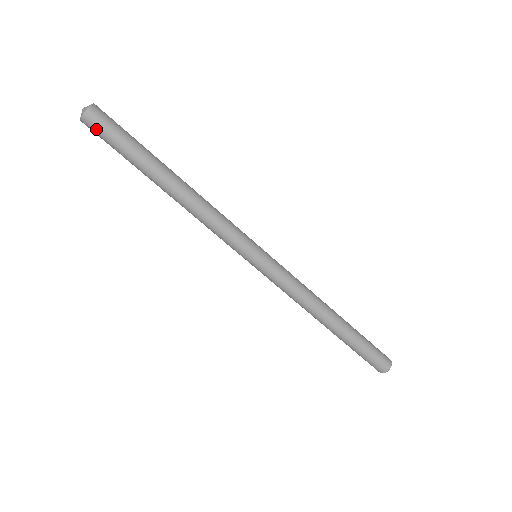
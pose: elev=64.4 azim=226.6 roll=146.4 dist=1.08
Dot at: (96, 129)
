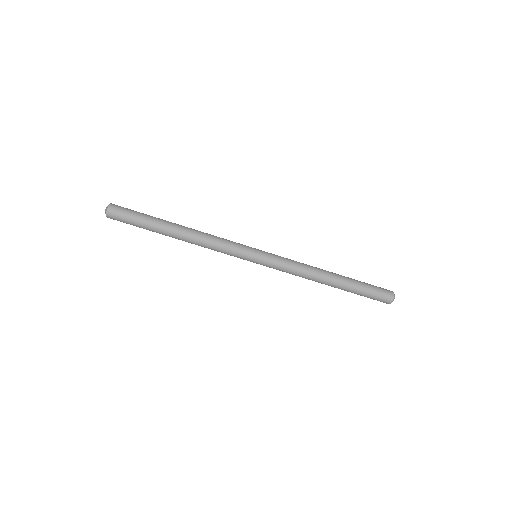
Dot at: (118, 216)
